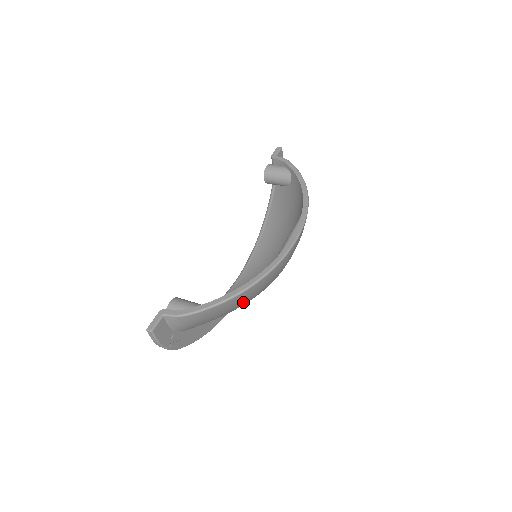
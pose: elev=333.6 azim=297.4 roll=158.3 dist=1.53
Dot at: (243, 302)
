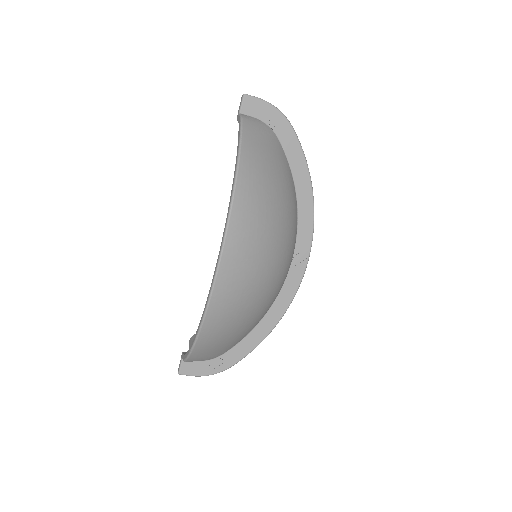
Dot at: (226, 333)
